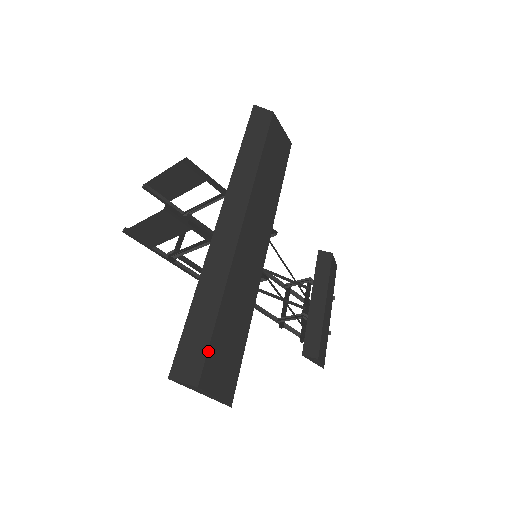
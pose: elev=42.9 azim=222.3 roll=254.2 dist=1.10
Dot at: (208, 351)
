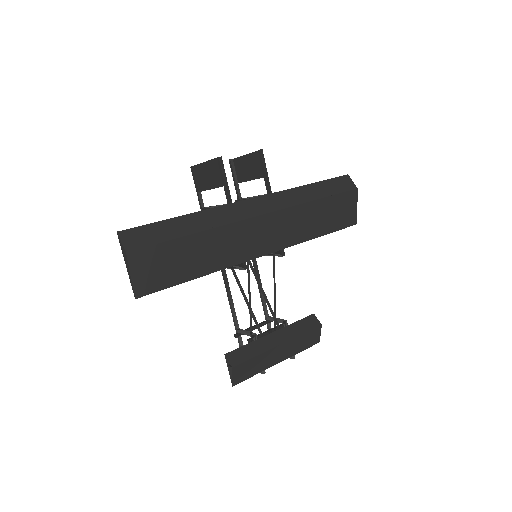
Dot at: (155, 245)
